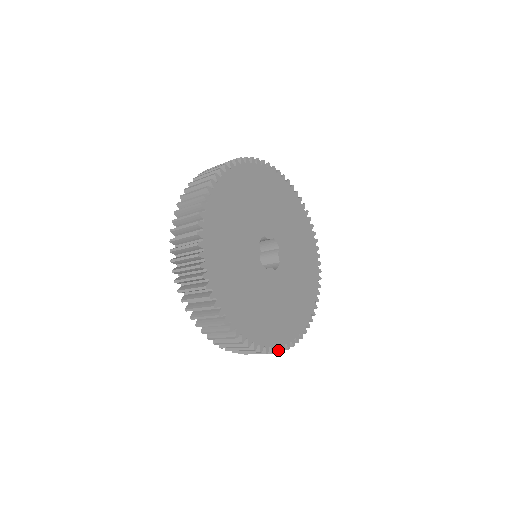
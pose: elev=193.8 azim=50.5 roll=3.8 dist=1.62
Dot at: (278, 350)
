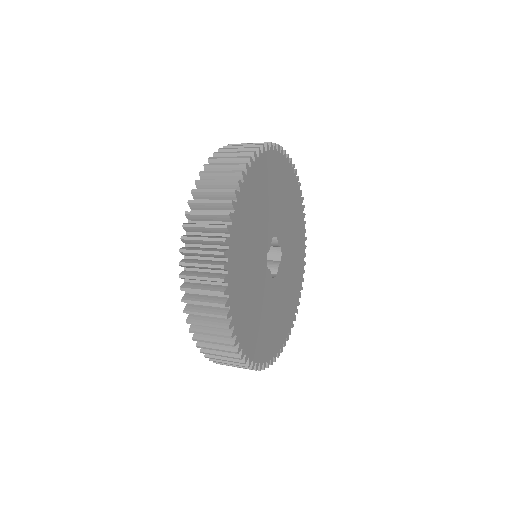
Dot at: (299, 304)
